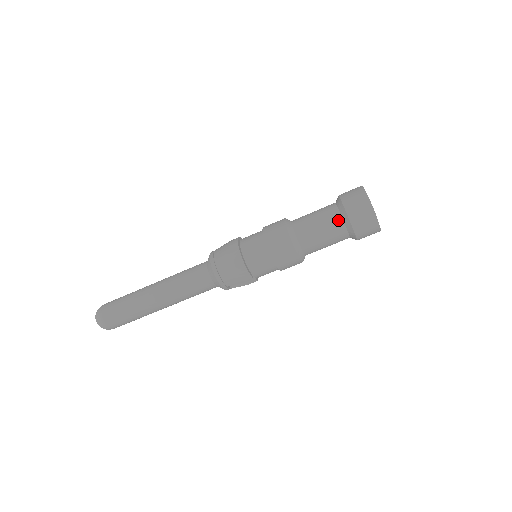
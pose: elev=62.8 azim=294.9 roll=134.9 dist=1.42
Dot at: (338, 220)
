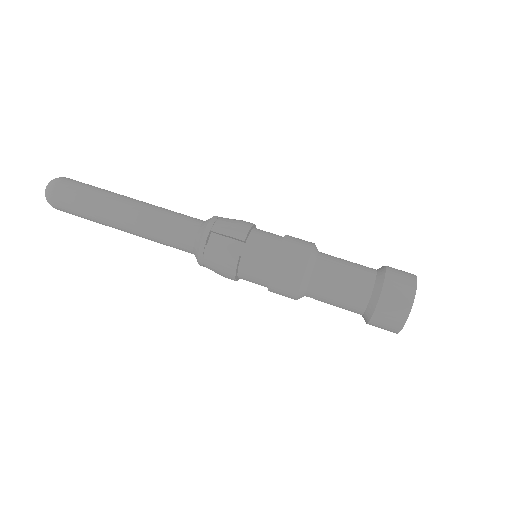
Dot at: (371, 268)
